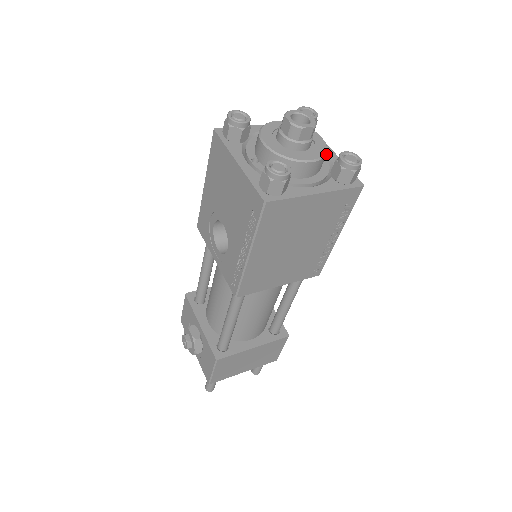
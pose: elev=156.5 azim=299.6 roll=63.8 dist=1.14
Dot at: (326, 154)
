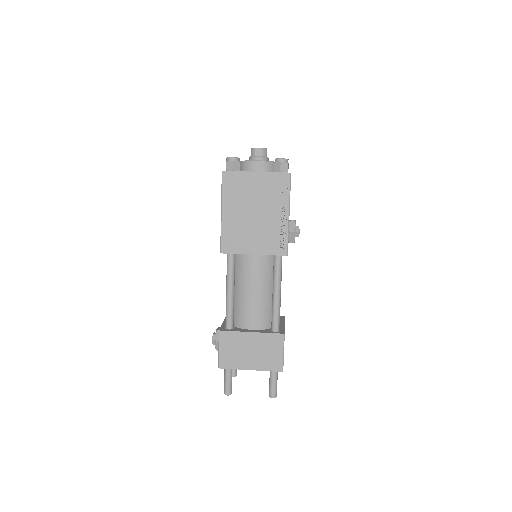
Dot at: occluded
